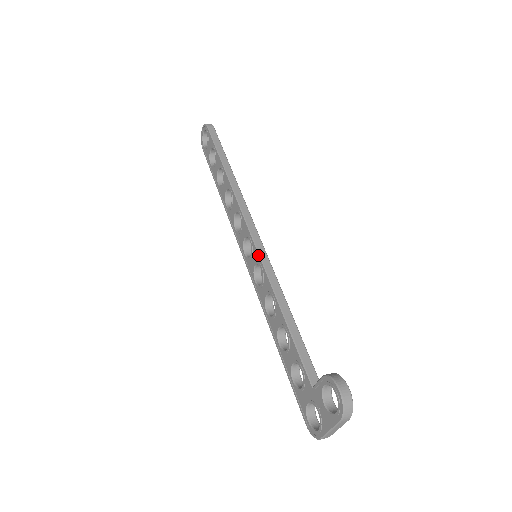
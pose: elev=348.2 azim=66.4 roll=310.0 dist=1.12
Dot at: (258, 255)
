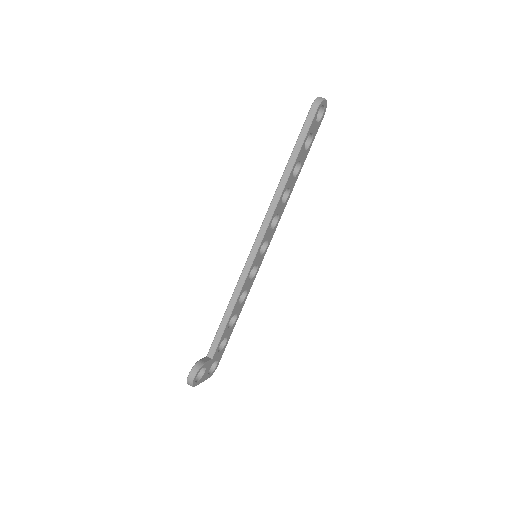
Dot at: (246, 261)
